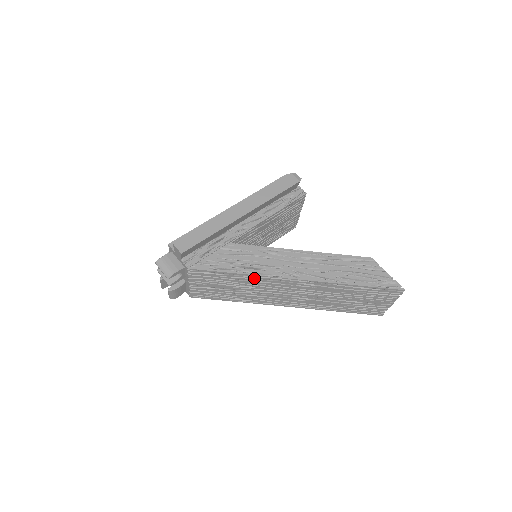
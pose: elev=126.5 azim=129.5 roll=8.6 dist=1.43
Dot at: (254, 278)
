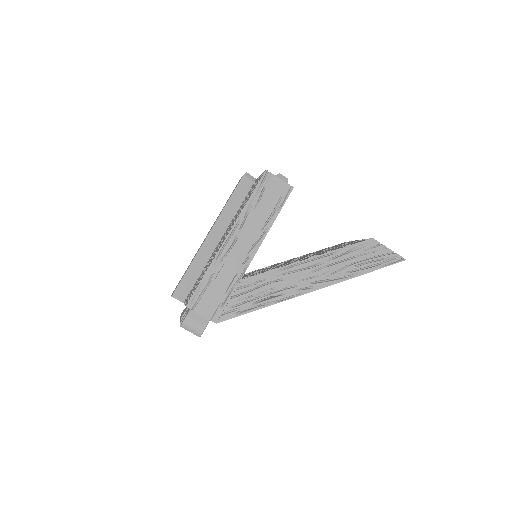
Dot at: occluded
